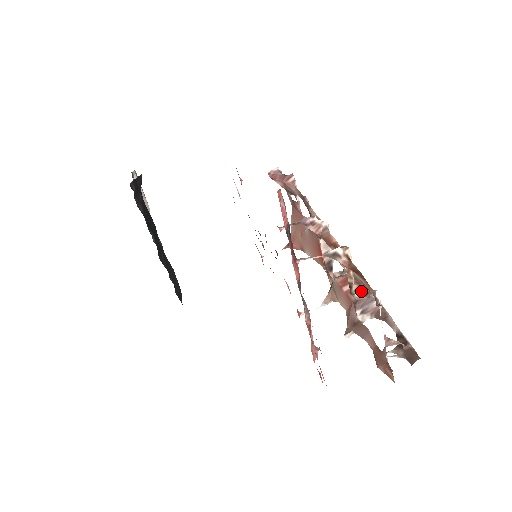
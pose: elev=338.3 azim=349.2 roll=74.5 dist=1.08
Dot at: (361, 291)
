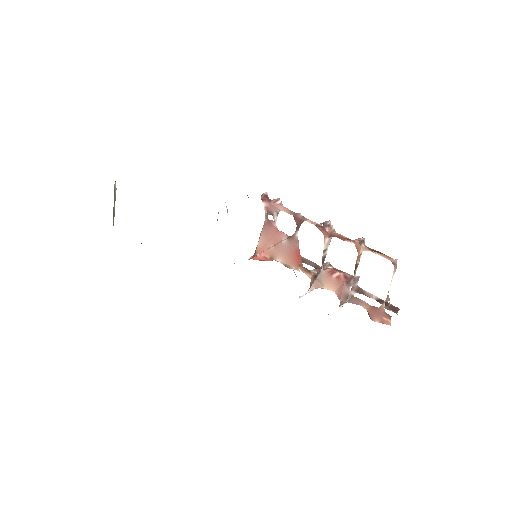
Dot at: (347, 276)
